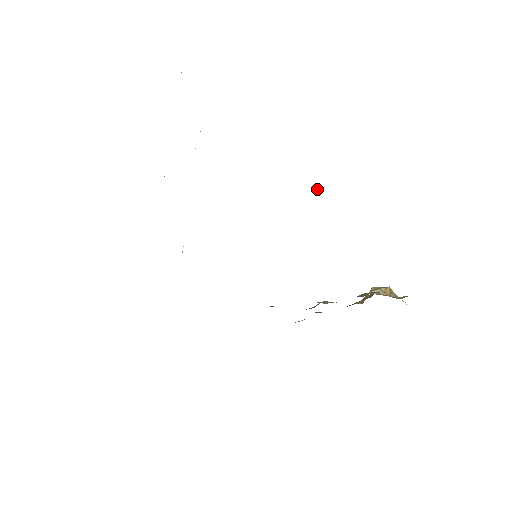
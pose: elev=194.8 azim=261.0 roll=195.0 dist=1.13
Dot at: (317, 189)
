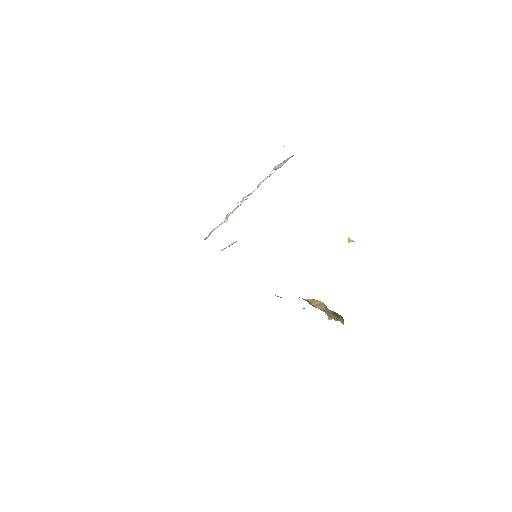
Dot at: (351, 240)
